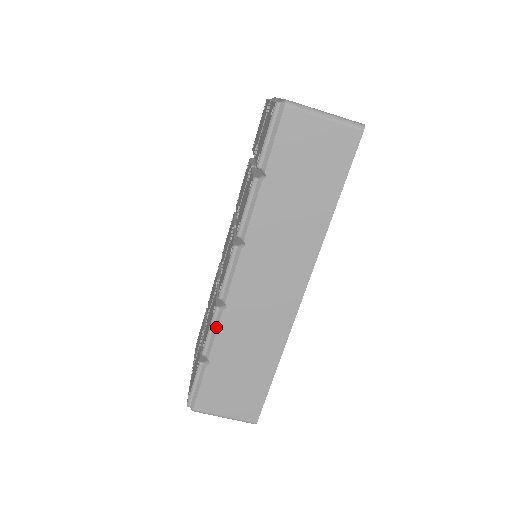
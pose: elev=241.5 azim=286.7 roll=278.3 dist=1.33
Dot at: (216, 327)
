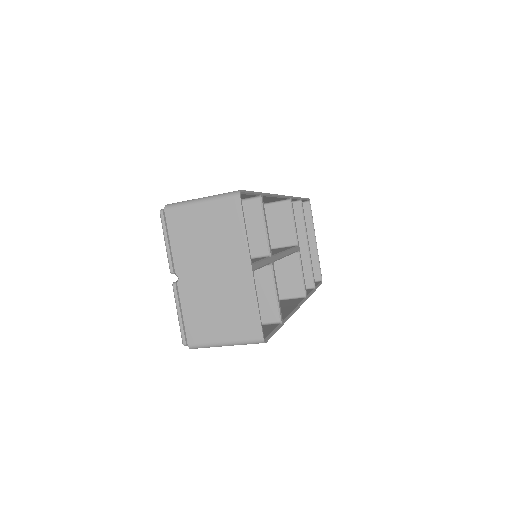
Dot at: occluded
